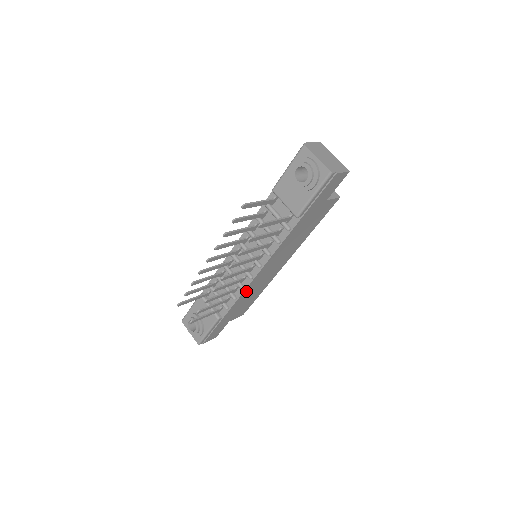
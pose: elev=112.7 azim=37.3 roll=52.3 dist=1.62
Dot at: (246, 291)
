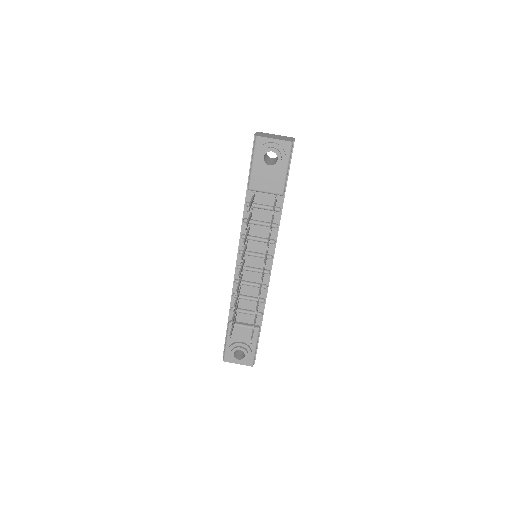
Dot at: occluded
